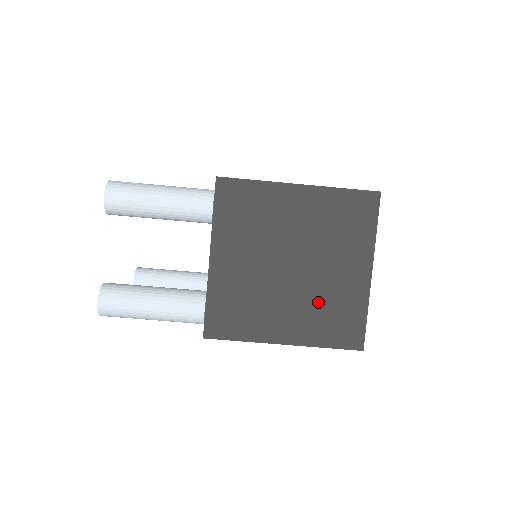
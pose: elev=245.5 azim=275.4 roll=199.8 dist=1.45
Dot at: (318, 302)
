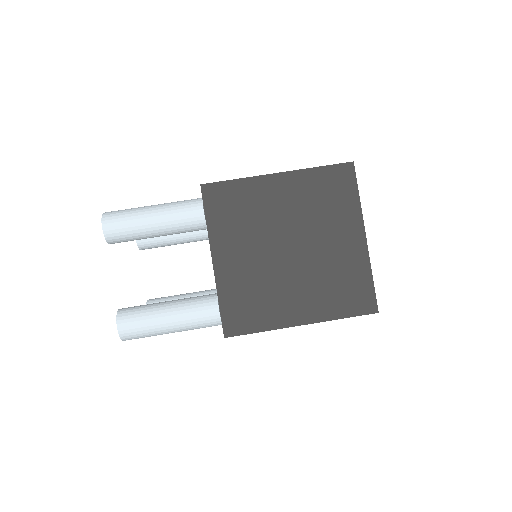
Dot at: (323, 277)
